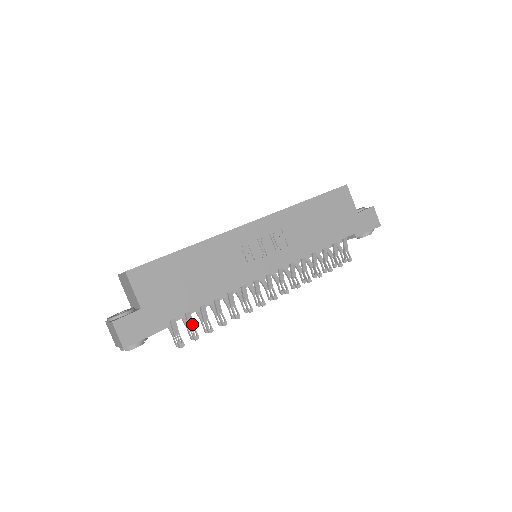
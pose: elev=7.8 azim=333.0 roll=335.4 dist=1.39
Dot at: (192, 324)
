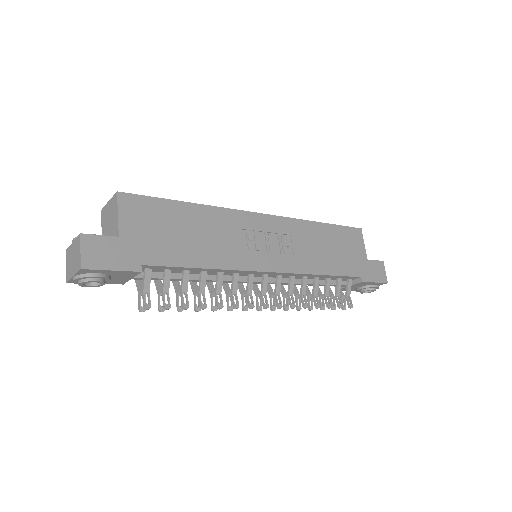
Dot at: (167, 289)
